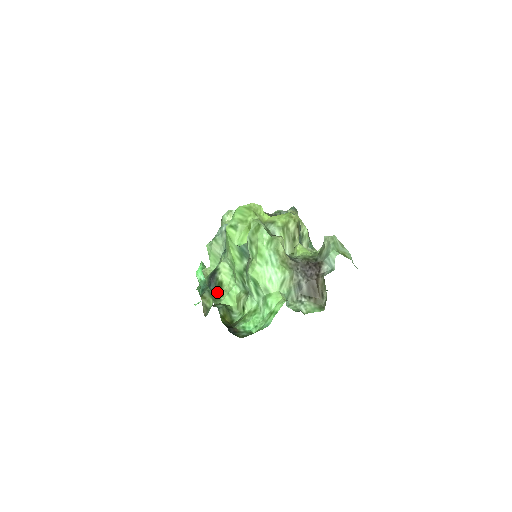
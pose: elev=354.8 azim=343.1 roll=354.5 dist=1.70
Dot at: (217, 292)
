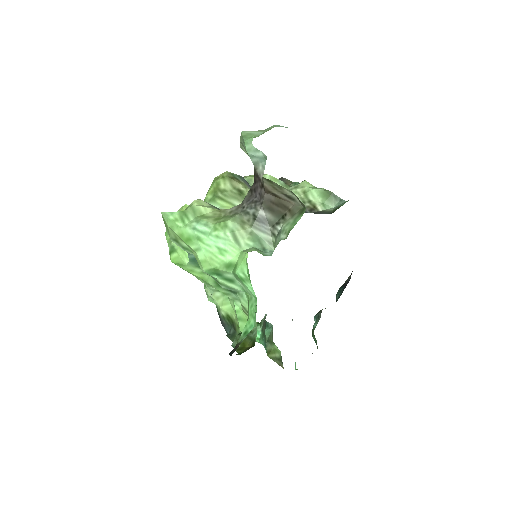
Dot at: (234, 330)
